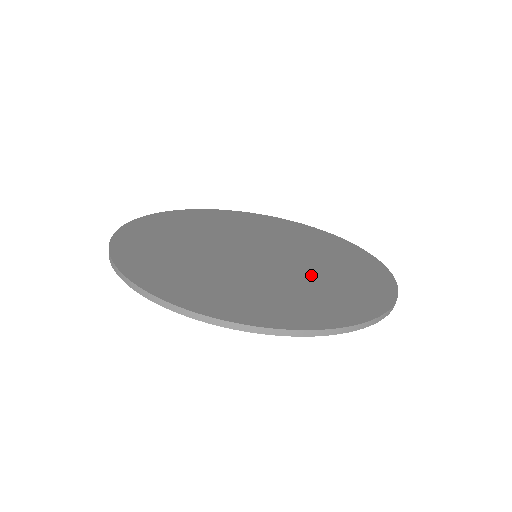
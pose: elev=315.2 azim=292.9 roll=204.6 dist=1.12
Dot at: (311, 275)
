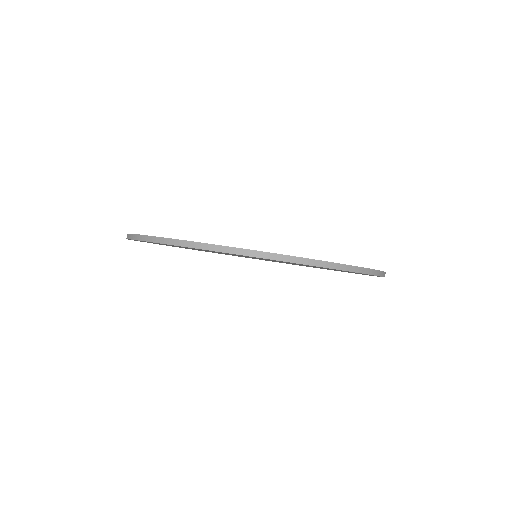
Dot at: occluded
